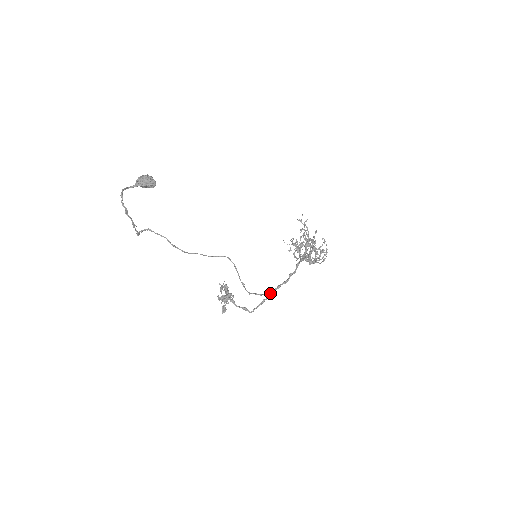
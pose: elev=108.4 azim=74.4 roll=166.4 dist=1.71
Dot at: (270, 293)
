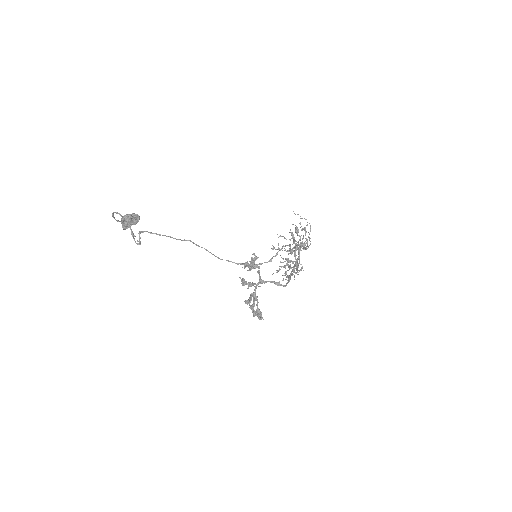
Dot at: (290, 273)
